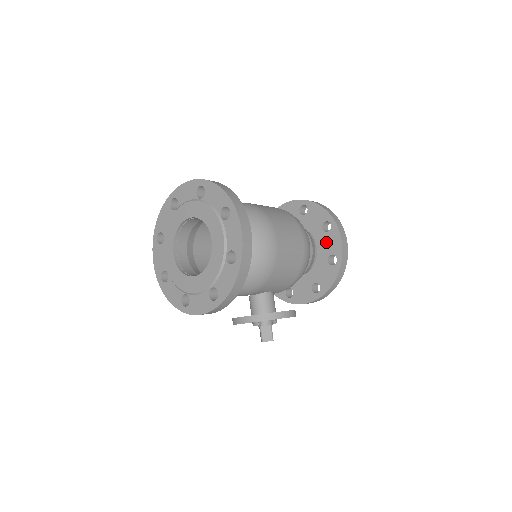
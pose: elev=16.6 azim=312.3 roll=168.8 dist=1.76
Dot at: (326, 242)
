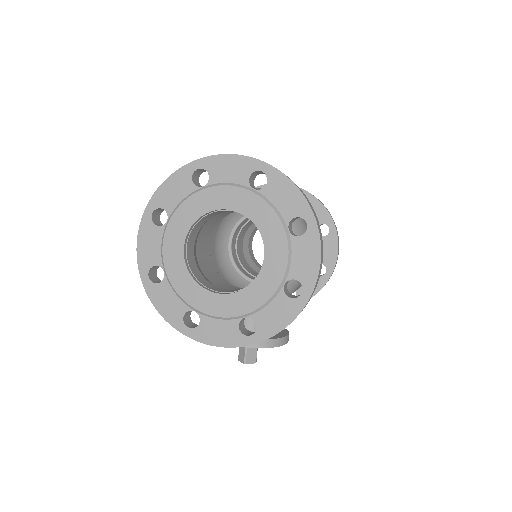
Dot at: occluded
